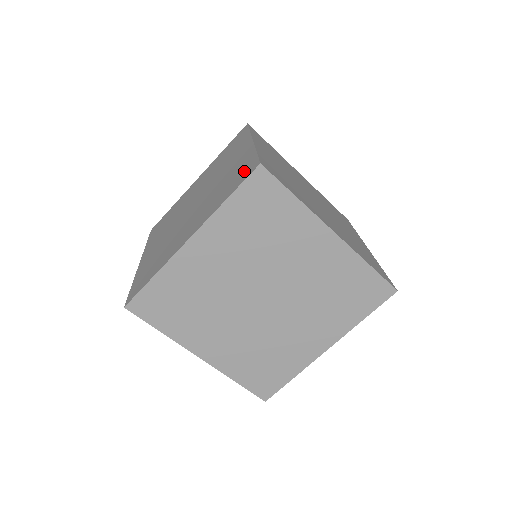
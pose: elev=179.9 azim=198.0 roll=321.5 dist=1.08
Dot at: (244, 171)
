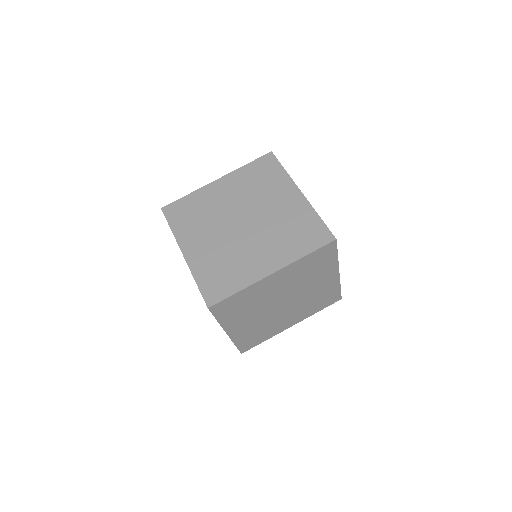
Dot at: (316, 233)
